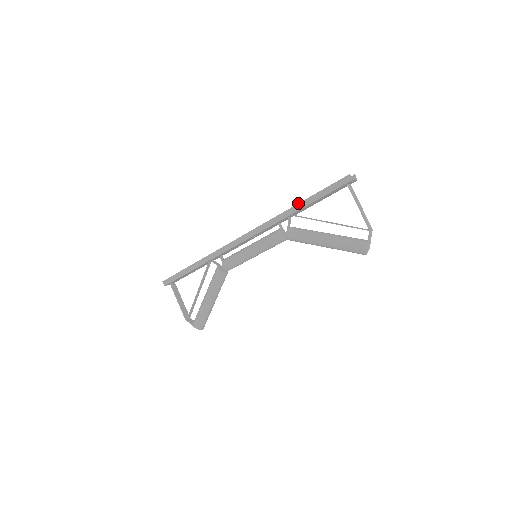
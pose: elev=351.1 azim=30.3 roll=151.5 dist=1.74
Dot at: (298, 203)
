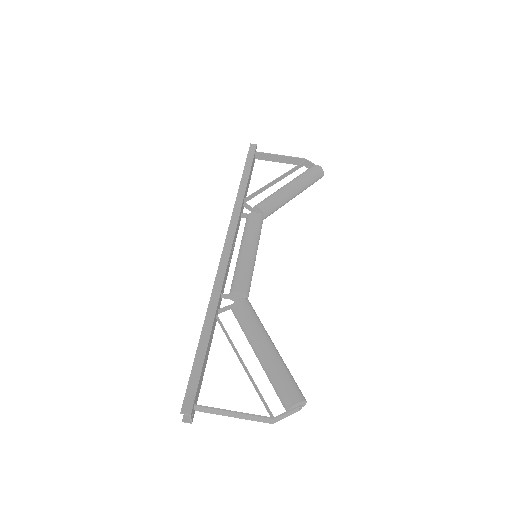
Dot at: (240, 183)
